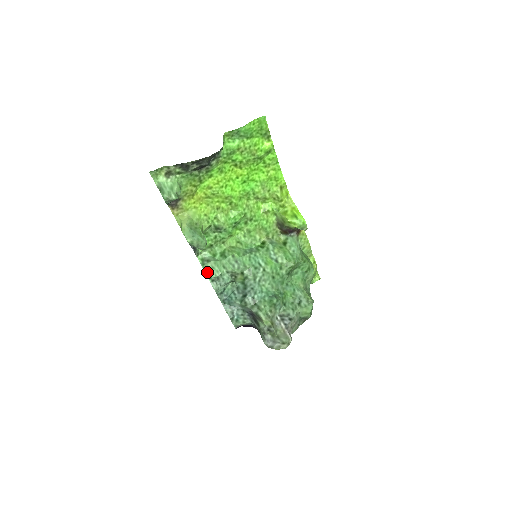
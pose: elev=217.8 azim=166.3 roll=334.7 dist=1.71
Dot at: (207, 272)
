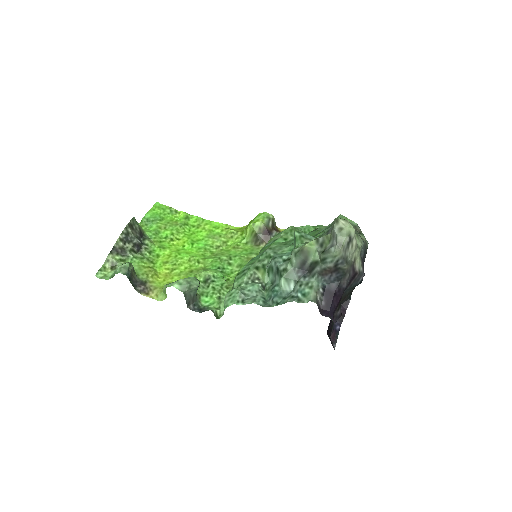
Dot at: (230, 303)
